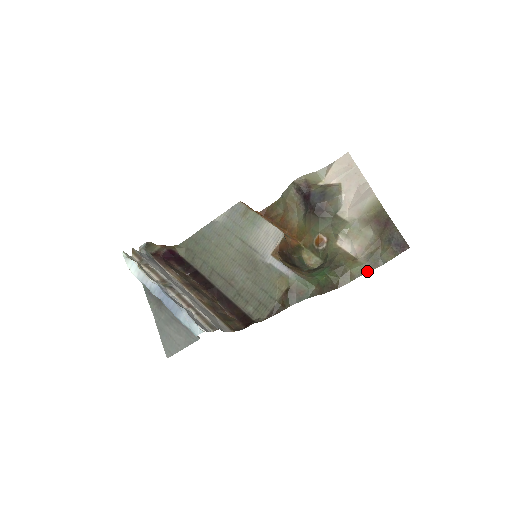
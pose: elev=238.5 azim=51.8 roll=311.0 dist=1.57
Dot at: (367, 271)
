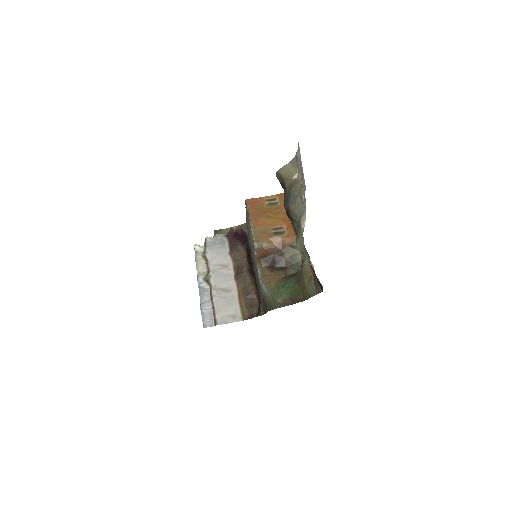
Dot at: (315, 293)
